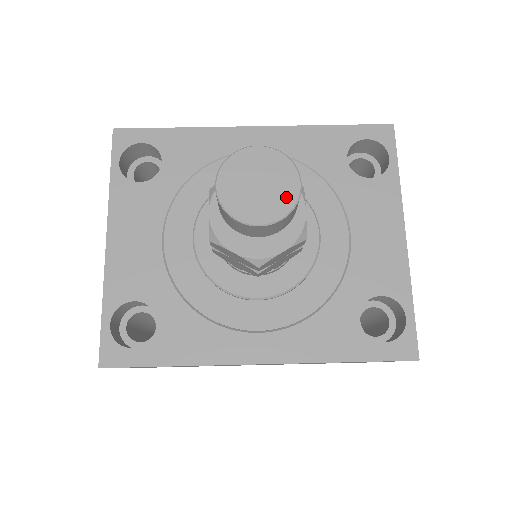
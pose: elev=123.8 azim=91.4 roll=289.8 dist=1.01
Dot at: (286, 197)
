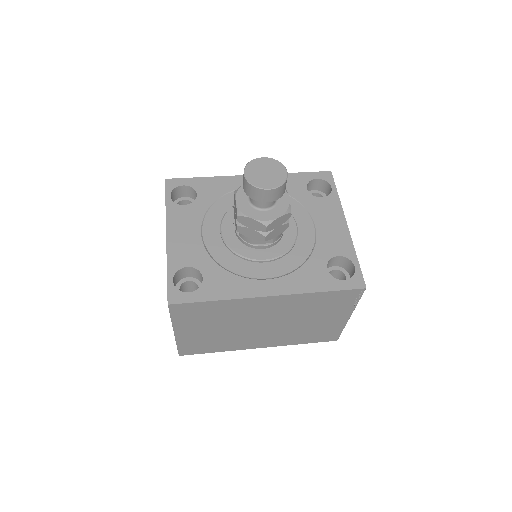
Dot at: (281, 177)
